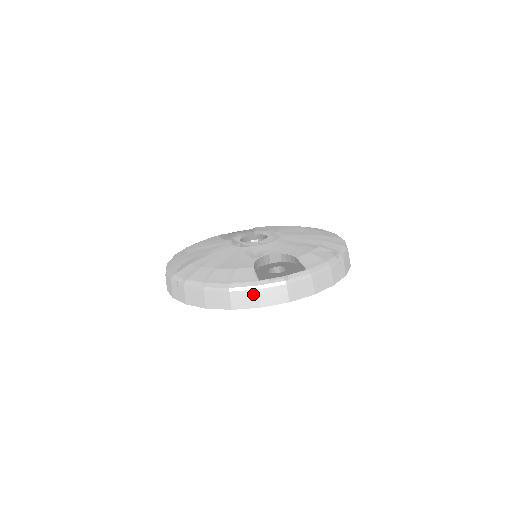
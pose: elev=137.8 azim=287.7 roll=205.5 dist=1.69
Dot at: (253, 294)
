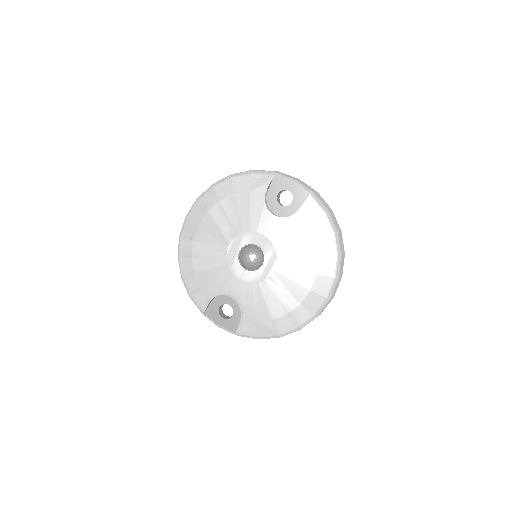
Dot at: occluded
